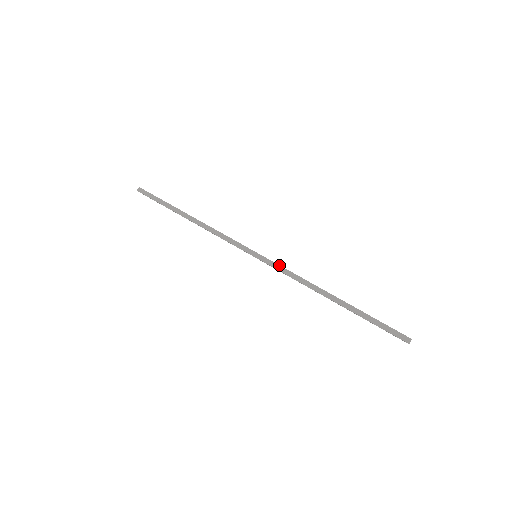
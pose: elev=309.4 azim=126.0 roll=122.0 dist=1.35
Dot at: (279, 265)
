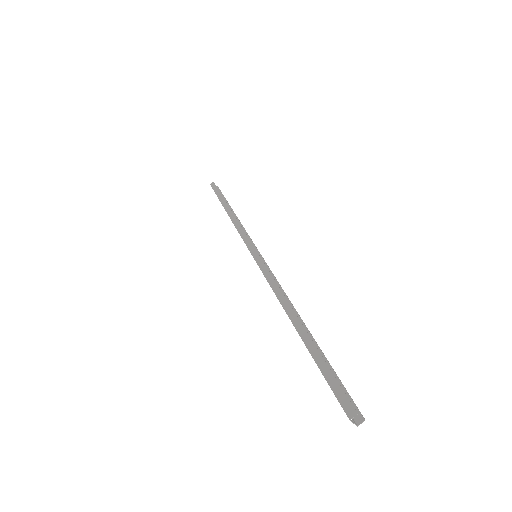
Dot at: occluded
